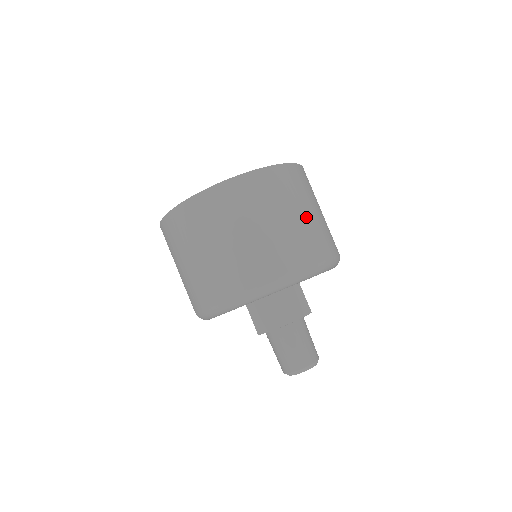
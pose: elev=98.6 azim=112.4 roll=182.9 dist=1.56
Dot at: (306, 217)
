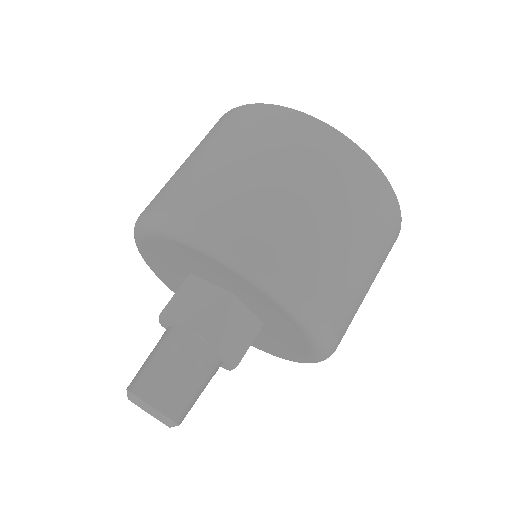
Dot at: (359, 261)
